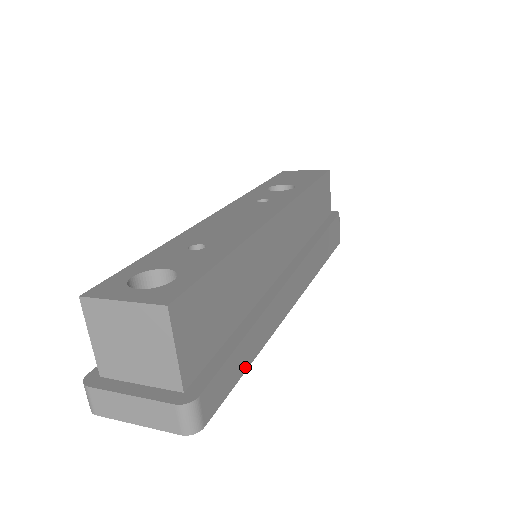
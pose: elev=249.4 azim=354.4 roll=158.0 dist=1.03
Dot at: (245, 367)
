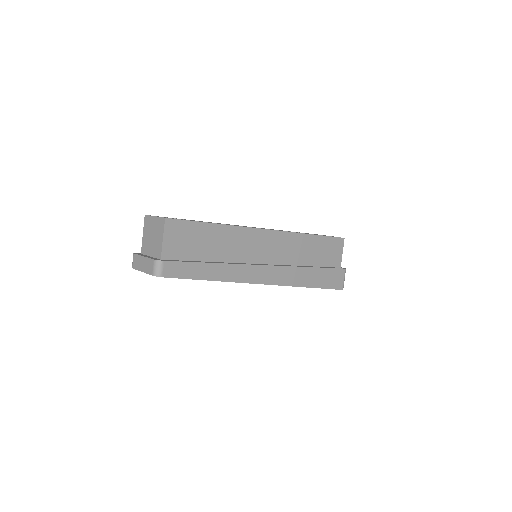
Dot at: (201, 278)
